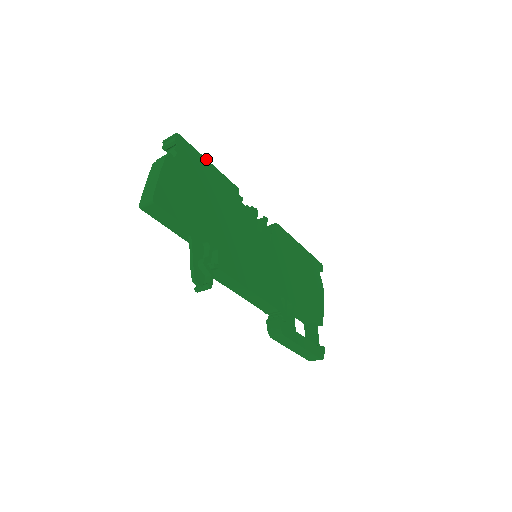
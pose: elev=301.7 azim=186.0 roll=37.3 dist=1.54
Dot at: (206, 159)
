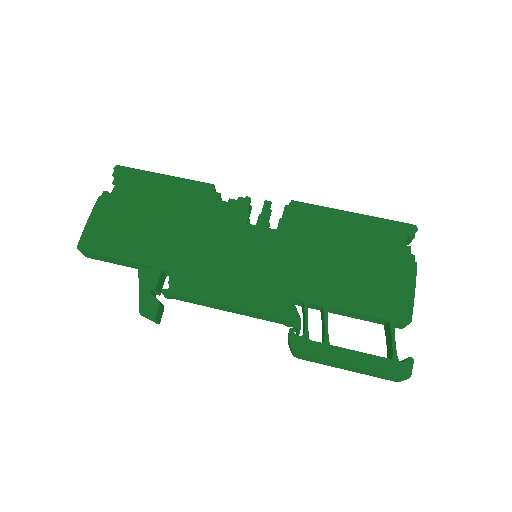
Dot at: (159, 174)
